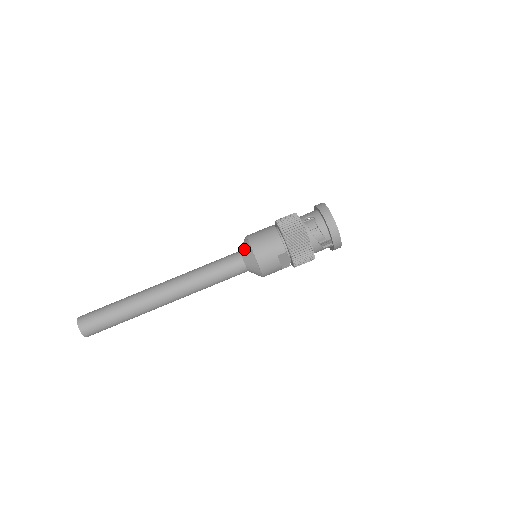
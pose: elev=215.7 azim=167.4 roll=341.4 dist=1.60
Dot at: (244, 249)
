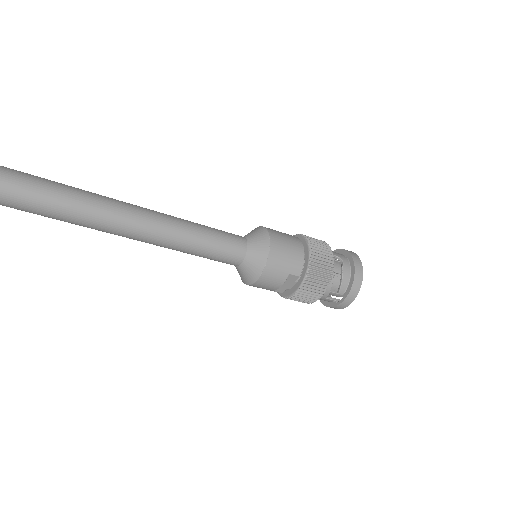
Dot at: (257, 239)
